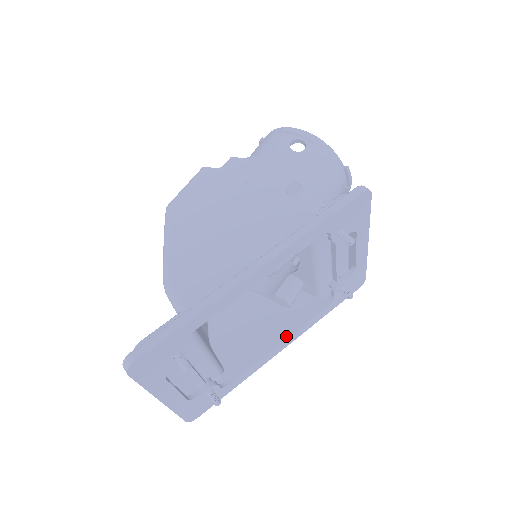
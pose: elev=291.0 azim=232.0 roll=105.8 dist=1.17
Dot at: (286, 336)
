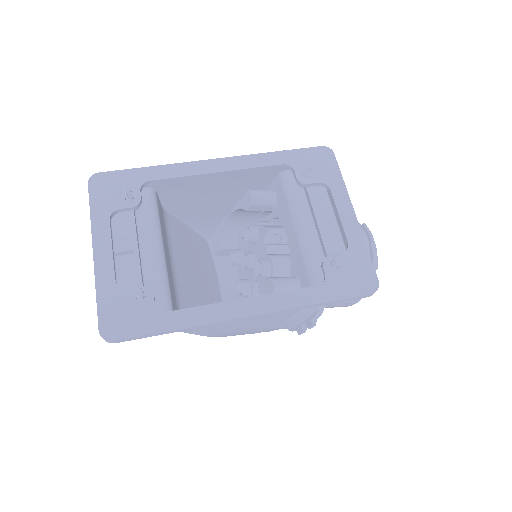
Dot at: (256, 297)
